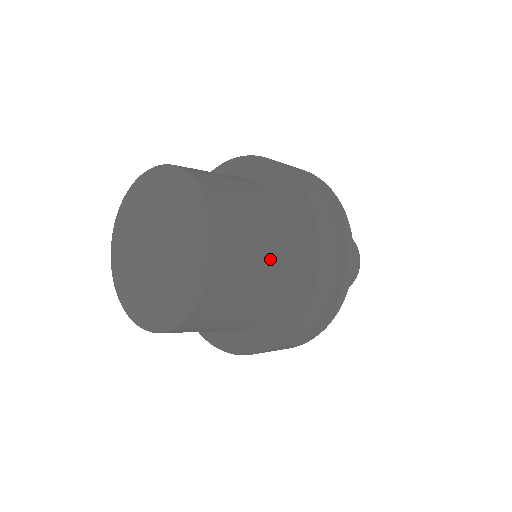
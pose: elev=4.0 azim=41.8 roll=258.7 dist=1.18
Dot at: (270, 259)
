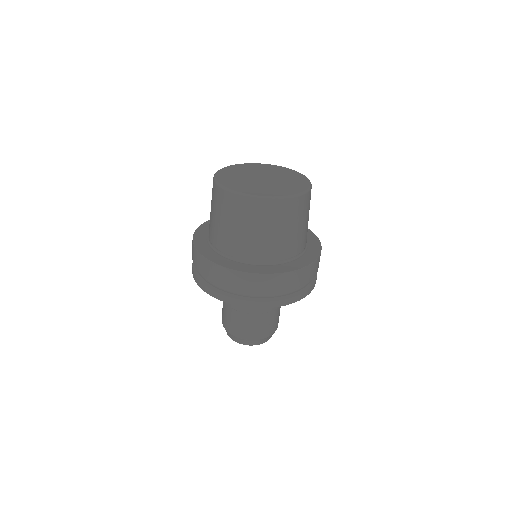
Dot at: (305, 231)
